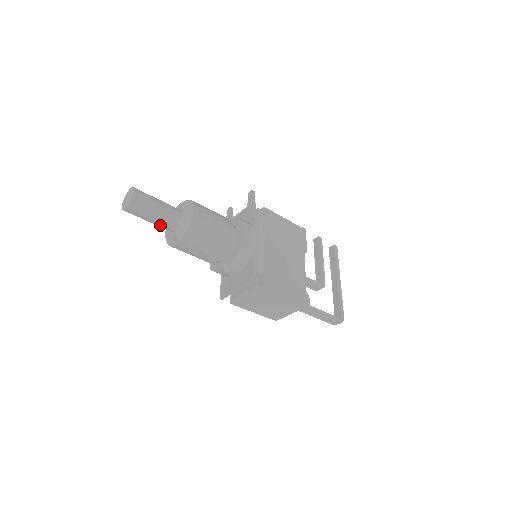
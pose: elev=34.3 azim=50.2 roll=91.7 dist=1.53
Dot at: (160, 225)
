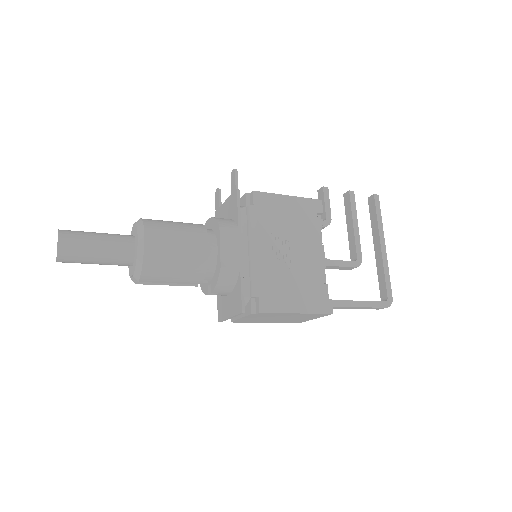
Dot at: occluded
